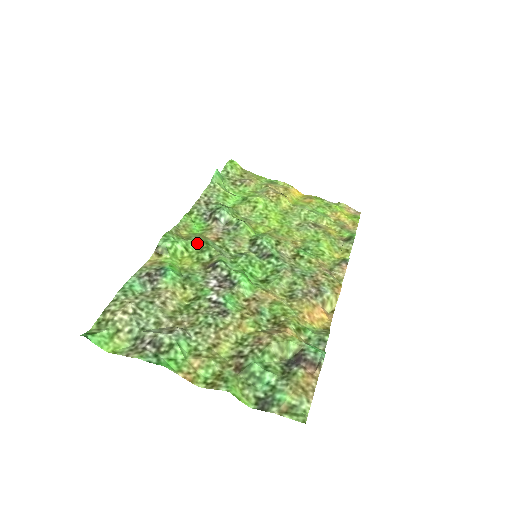
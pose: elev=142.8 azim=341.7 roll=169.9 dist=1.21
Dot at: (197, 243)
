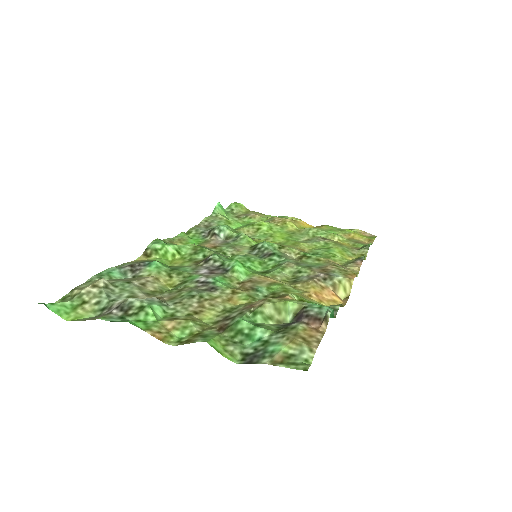
Dot at: (191, 247)
